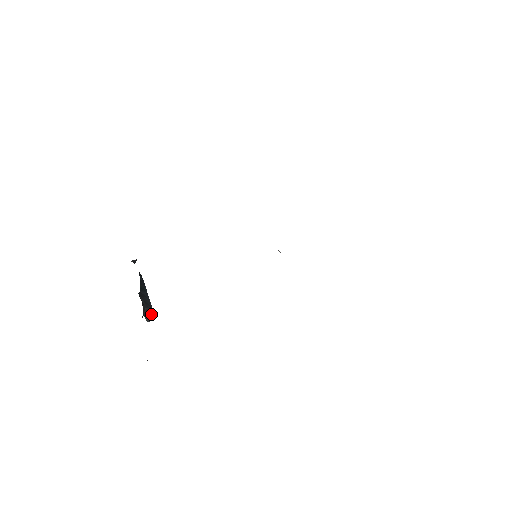
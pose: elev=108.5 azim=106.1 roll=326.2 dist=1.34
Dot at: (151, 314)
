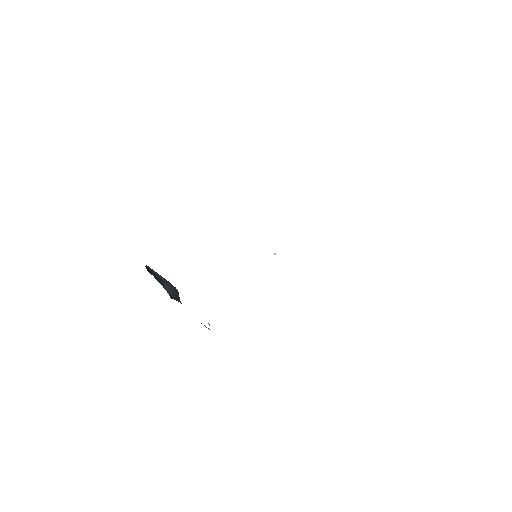
Dot at: (178, 292)
